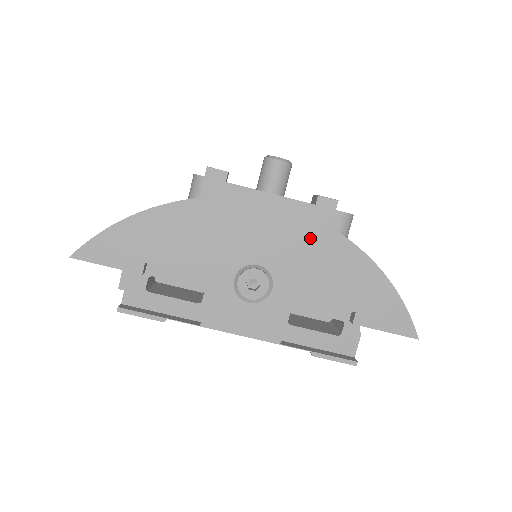
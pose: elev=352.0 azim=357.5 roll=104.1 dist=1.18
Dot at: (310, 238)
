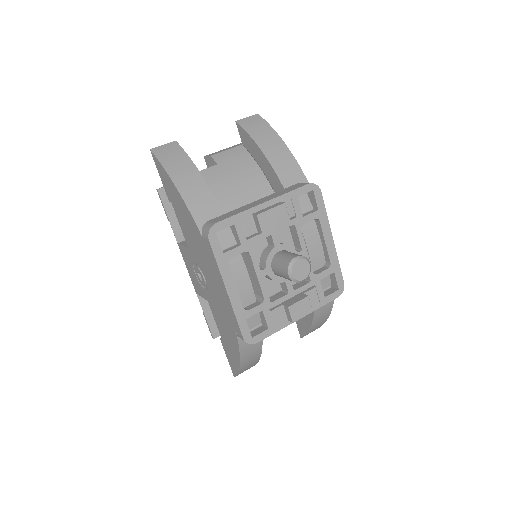
Dot at: (227, 315)
